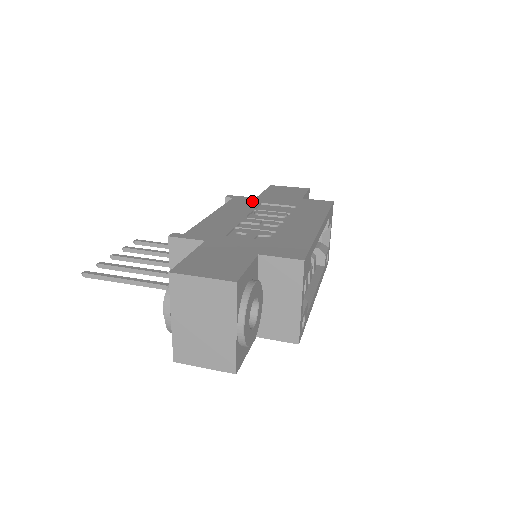
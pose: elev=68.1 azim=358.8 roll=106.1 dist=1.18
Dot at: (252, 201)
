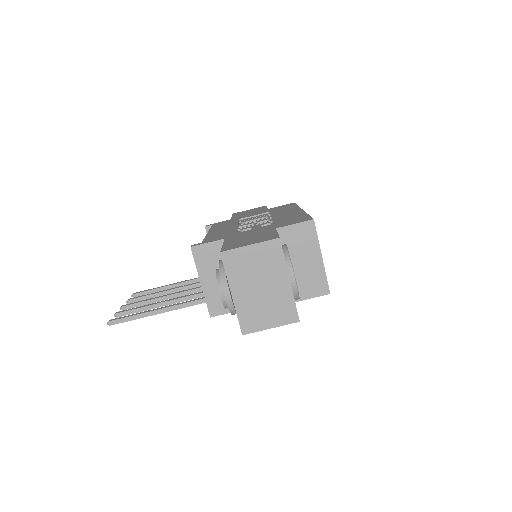
Dot at: occluded
